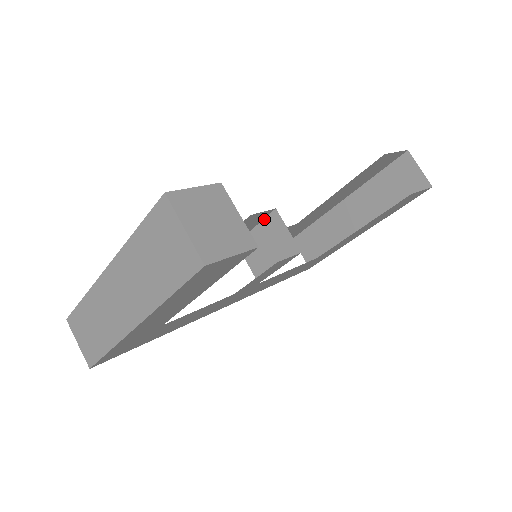
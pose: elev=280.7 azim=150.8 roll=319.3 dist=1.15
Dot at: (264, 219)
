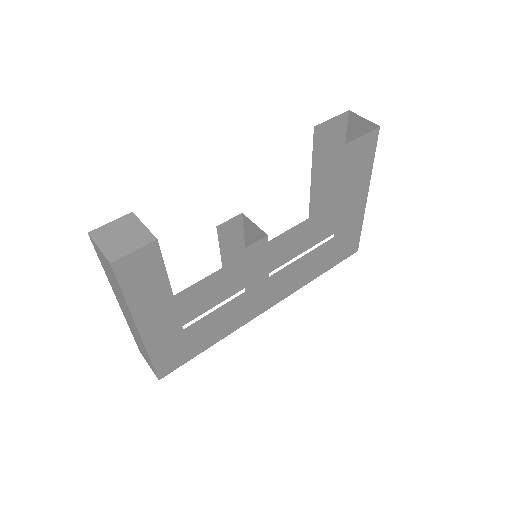
Dot at: (243, 225)
